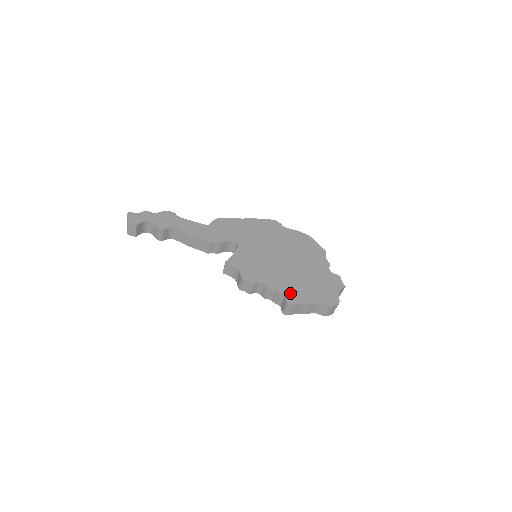
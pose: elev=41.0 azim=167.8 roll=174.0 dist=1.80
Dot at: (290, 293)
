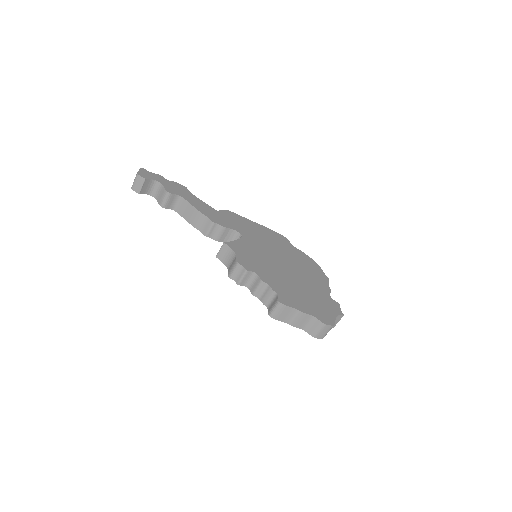
Dot at: (284, 294)
